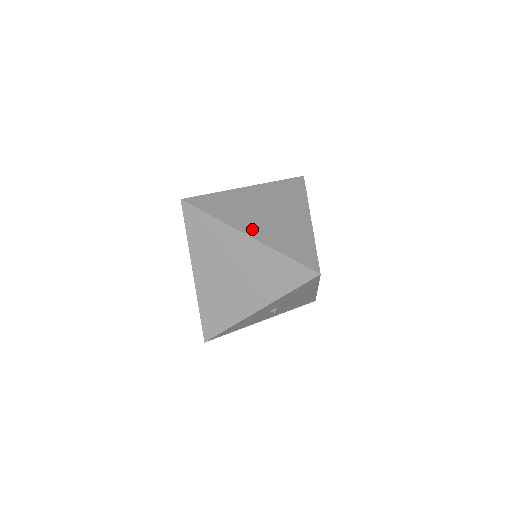
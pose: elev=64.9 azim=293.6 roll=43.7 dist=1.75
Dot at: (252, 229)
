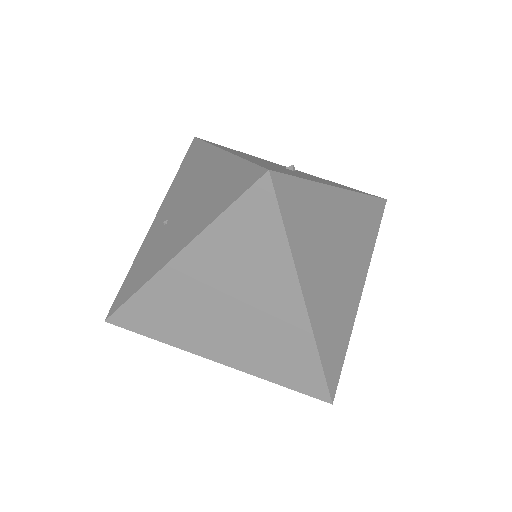
Dot at: (314, 291)
